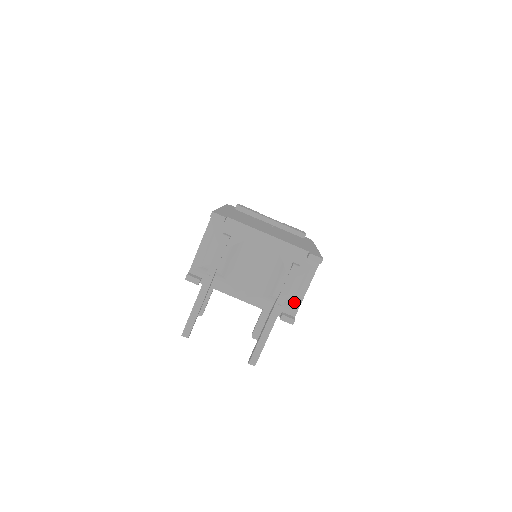
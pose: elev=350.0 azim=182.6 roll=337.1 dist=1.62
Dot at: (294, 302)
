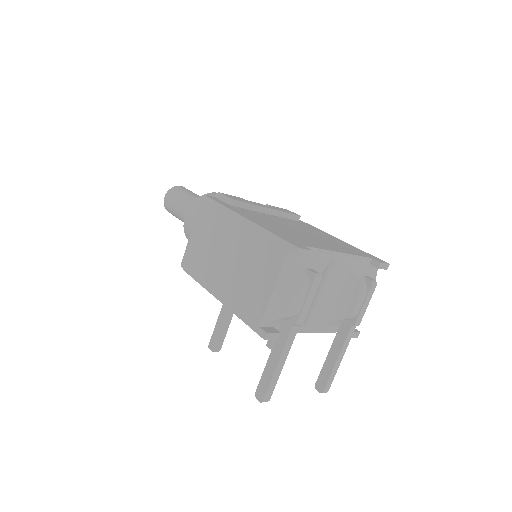
Dot at: occluded
